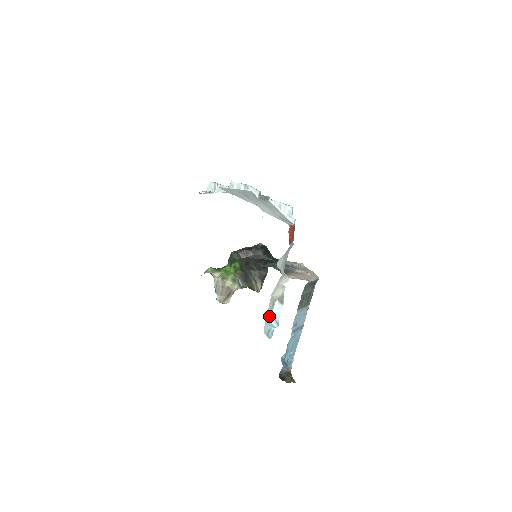
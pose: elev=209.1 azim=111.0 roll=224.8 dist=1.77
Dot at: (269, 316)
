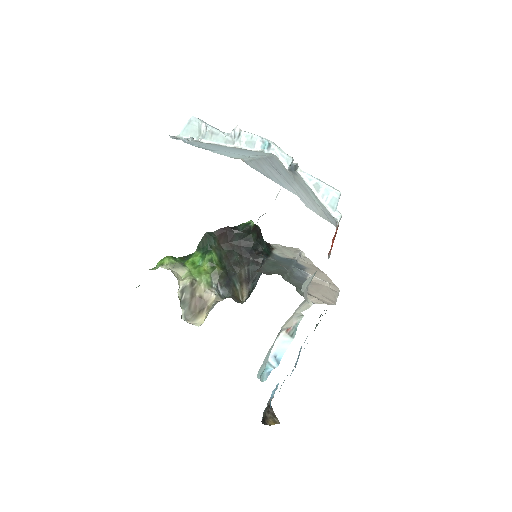
Dot at: (269, 354)
